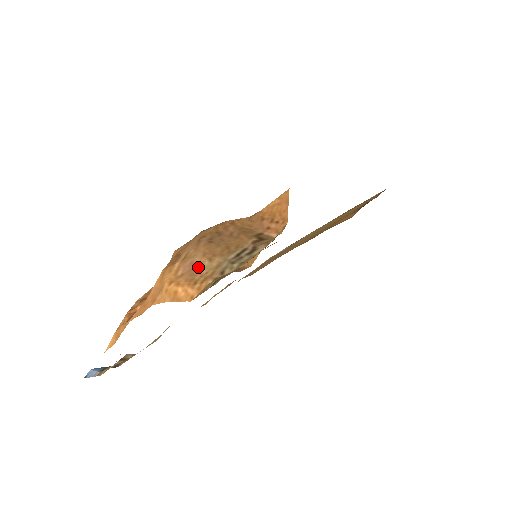
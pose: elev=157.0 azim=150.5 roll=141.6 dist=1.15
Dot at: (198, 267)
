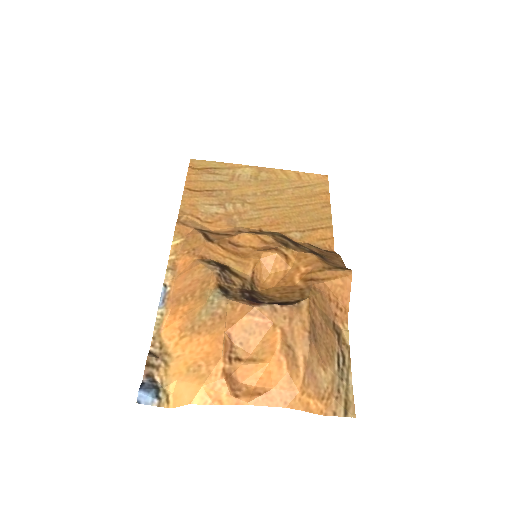
Dot at: (318, 377)
